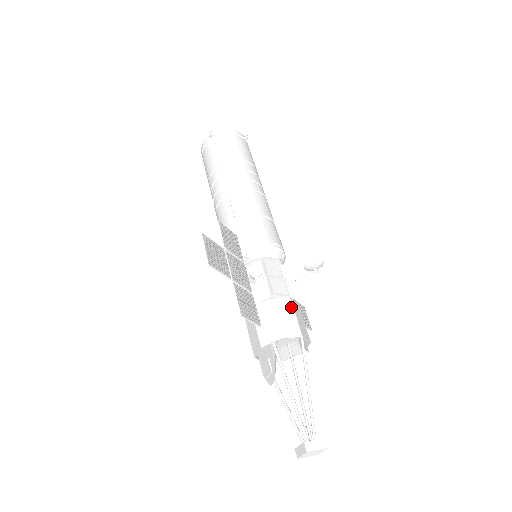
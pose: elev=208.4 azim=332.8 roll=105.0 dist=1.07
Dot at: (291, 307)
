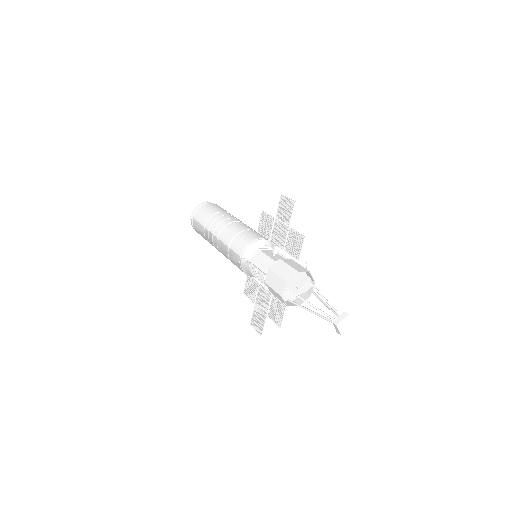
Dot at: occluded
